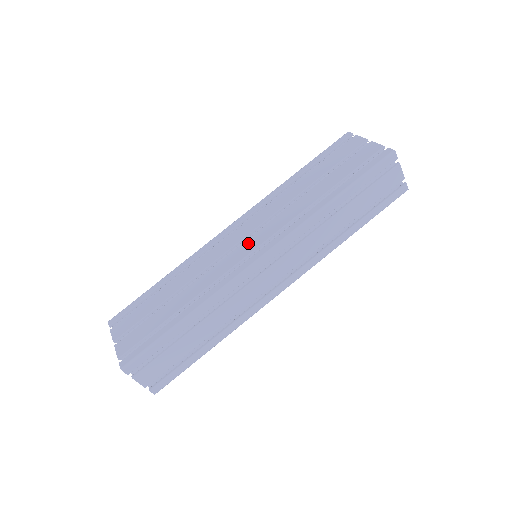
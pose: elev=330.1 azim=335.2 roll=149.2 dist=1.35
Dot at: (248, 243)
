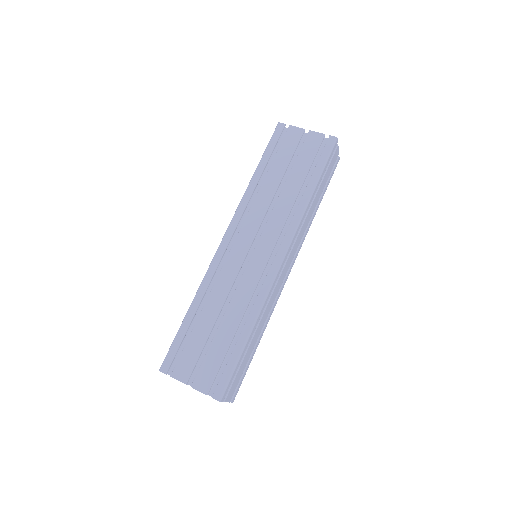
Dot at: (259, 251)
